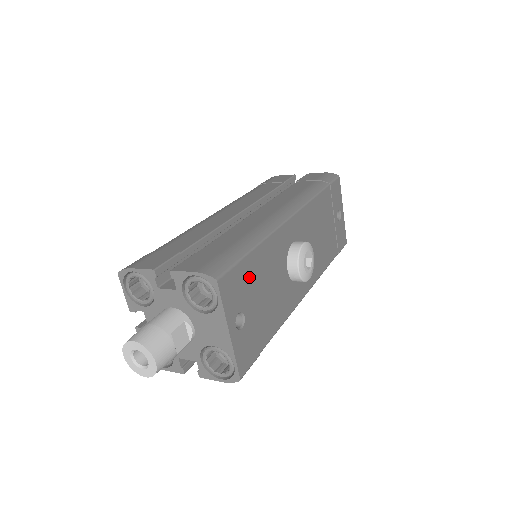
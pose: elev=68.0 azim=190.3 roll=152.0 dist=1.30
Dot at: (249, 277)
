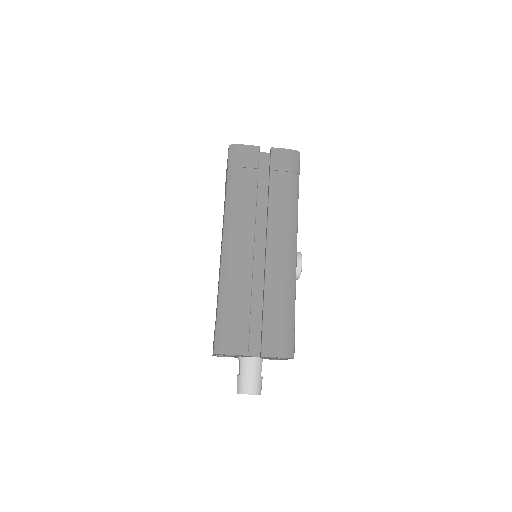
Dot at: occluded
